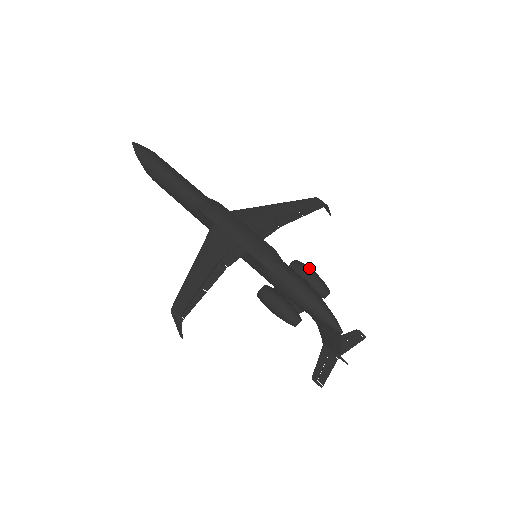
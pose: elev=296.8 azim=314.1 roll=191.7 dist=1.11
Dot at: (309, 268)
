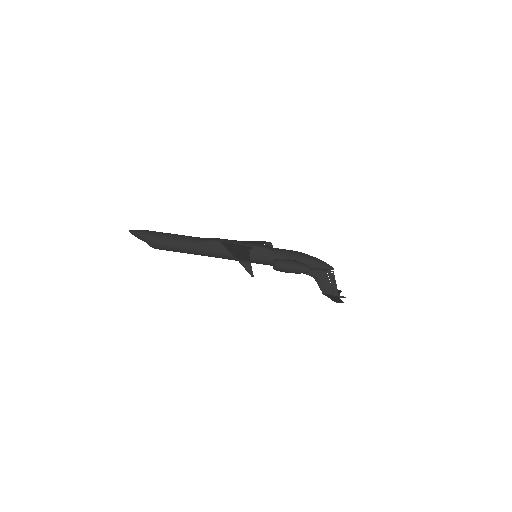
Dot at: occluded
